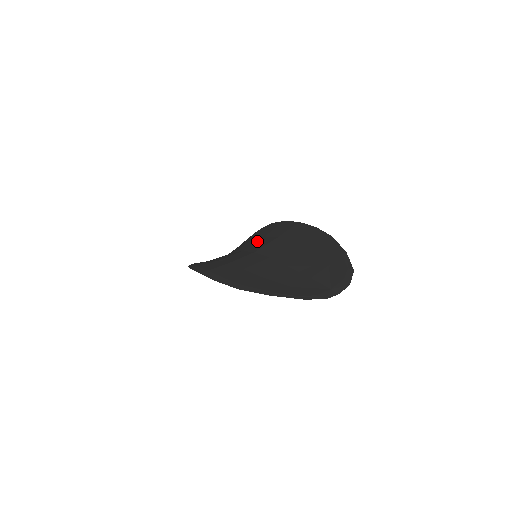
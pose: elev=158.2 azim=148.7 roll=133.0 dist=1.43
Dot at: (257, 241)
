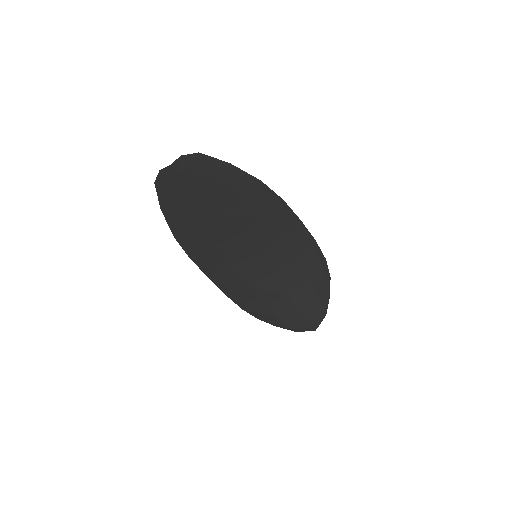
Dot at: (285, 262)
